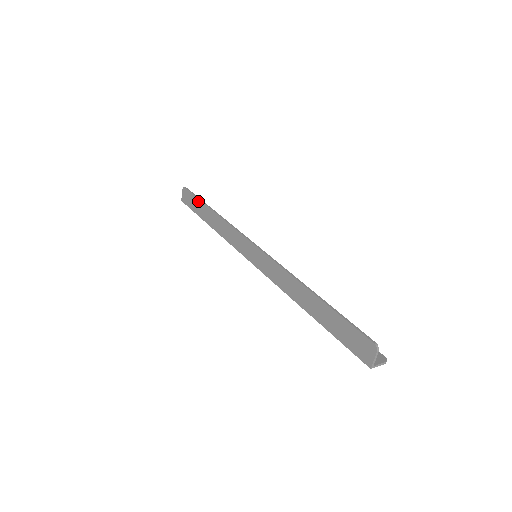
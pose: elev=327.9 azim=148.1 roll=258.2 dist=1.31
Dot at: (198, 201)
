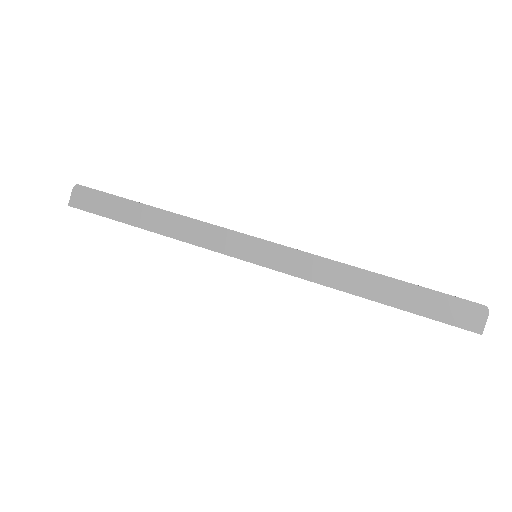
Dot at: (119, 200)
